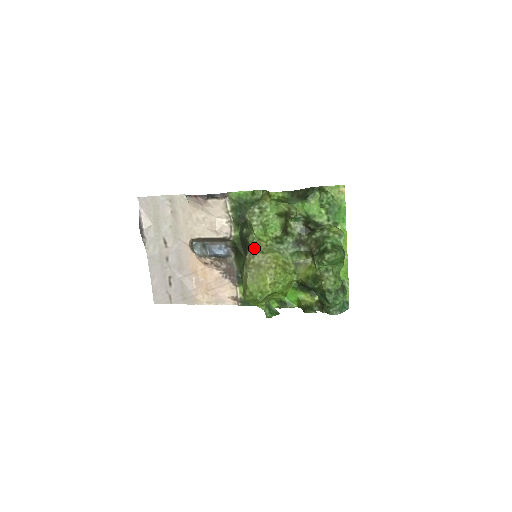
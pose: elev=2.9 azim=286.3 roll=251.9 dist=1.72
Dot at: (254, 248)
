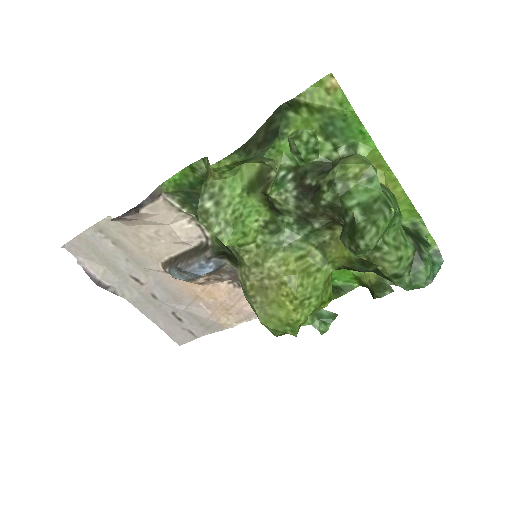
Dot at: (241, 261)
